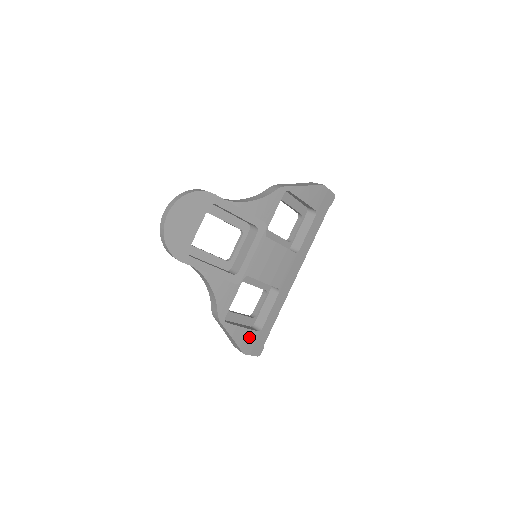
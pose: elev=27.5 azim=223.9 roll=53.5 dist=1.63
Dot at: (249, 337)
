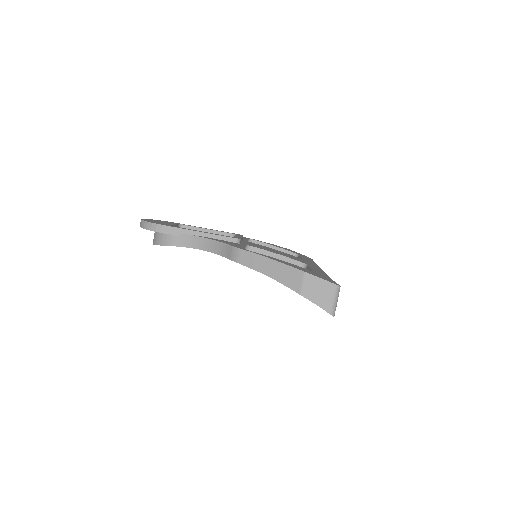
Dot at: occluded
